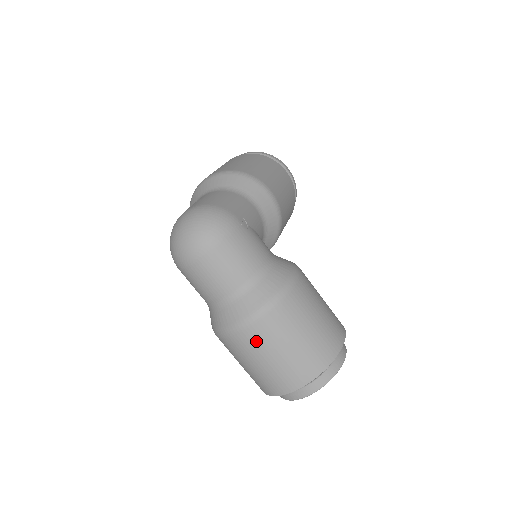
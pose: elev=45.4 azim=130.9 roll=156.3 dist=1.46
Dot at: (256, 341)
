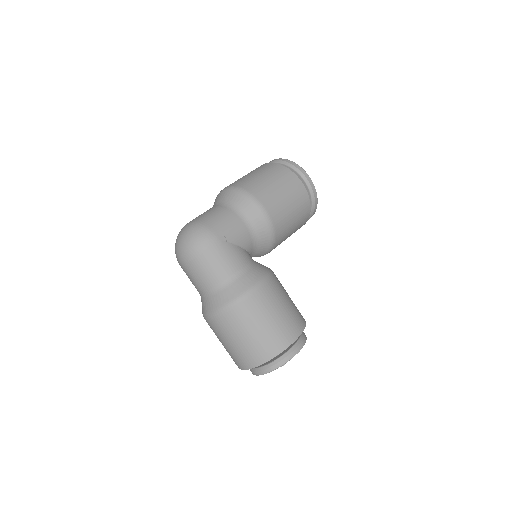
Dot at: (218, 329)
